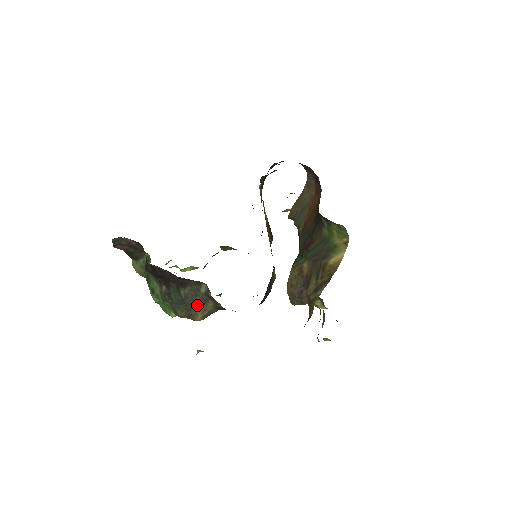
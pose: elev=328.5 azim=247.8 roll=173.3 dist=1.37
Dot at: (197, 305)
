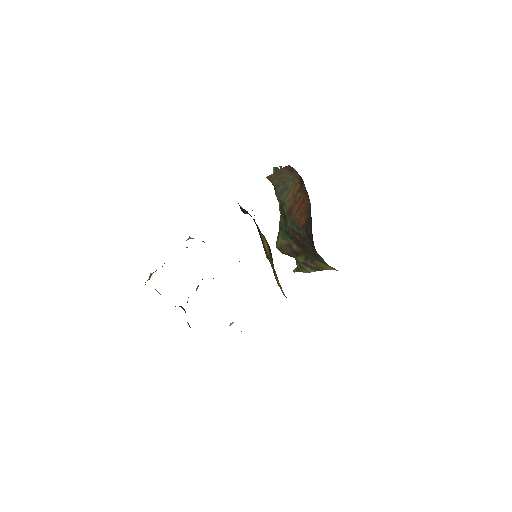
Dot at: occluded
